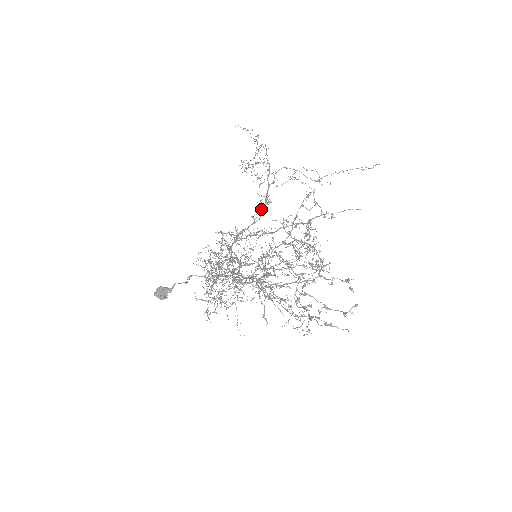
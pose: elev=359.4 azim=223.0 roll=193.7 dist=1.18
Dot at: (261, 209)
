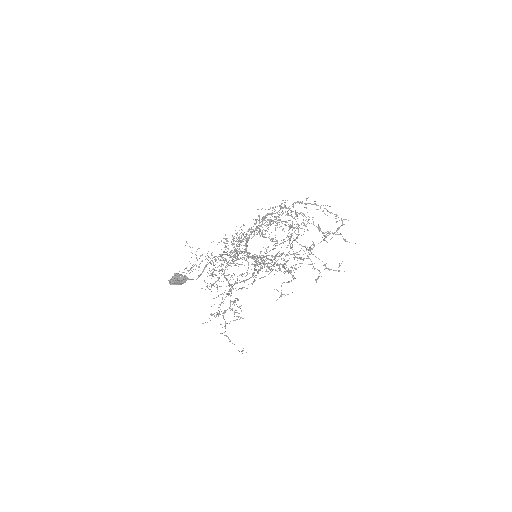
Dot at: (234, 256)
